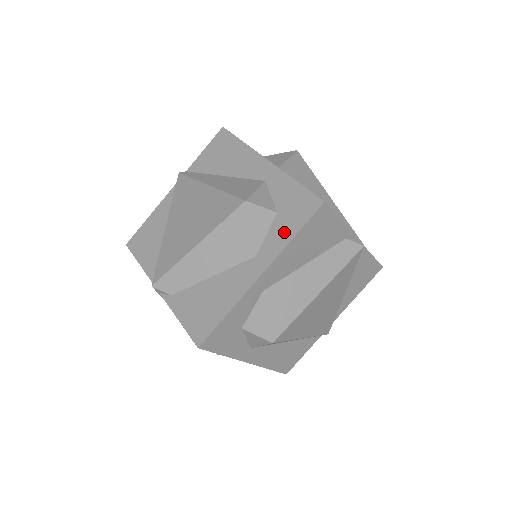
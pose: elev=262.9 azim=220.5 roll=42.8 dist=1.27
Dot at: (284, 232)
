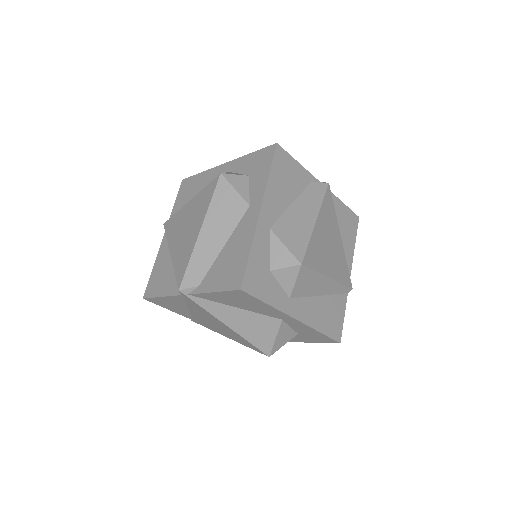
Dot at: (261, 178)
